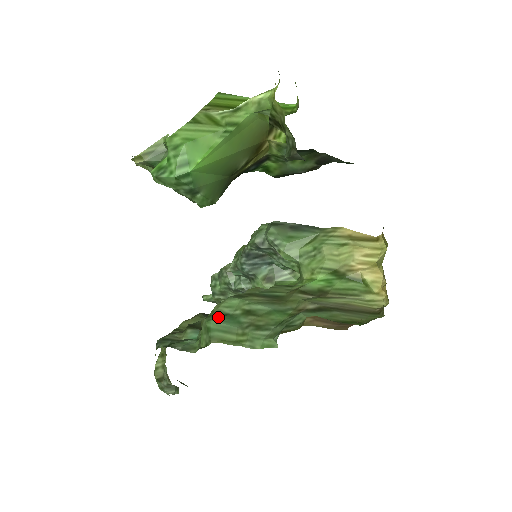
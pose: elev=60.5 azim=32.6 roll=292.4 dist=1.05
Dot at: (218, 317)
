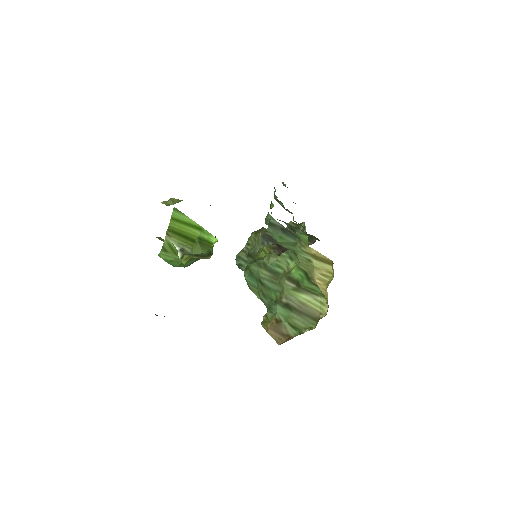
Dot at: (249, 276)
